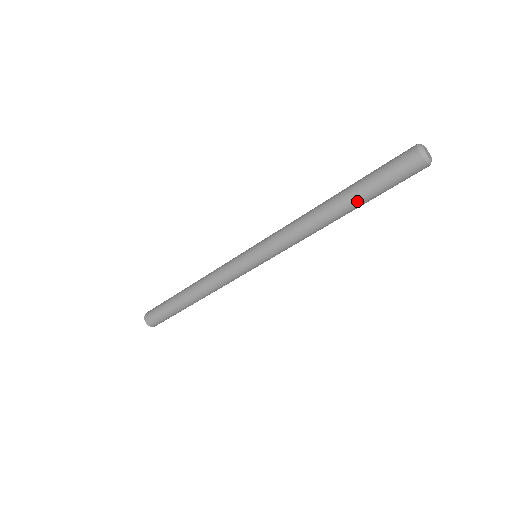
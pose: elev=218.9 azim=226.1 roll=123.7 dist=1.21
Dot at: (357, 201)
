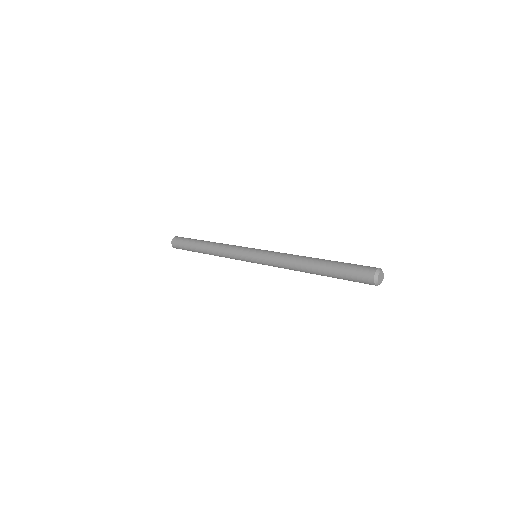
Dot at: occluded
